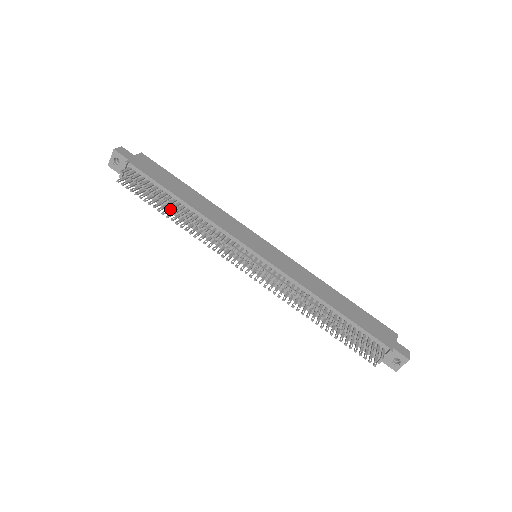
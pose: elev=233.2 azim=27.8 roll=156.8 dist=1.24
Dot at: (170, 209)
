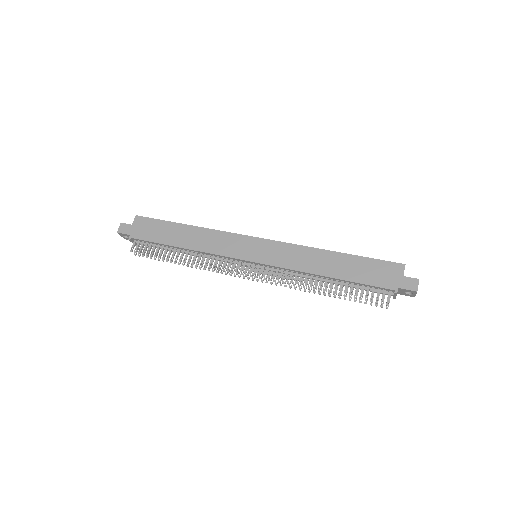
Dot at: occluded
